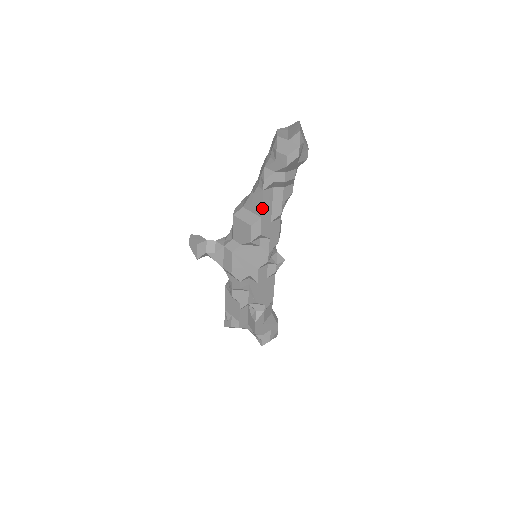
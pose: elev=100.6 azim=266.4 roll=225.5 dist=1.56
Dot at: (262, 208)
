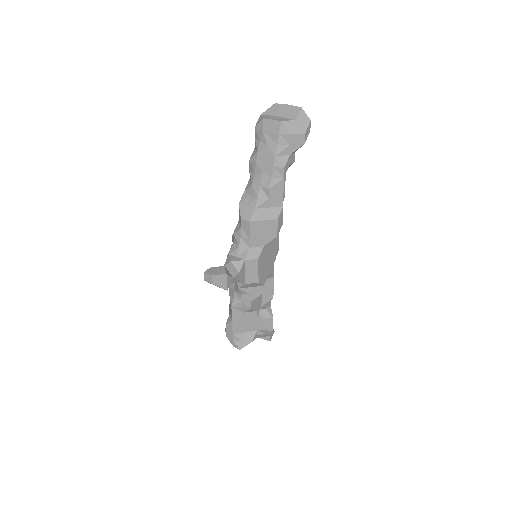
Dot at: occluded
